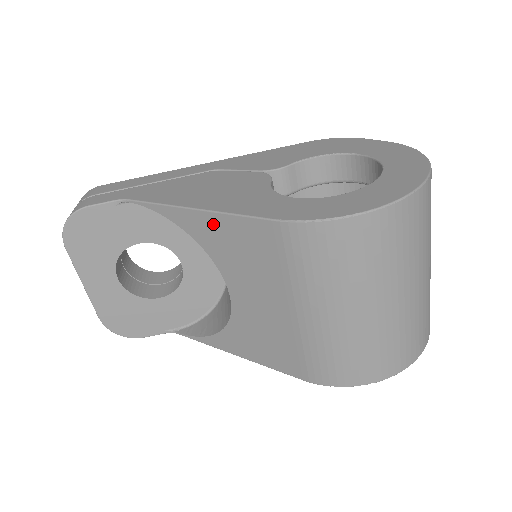
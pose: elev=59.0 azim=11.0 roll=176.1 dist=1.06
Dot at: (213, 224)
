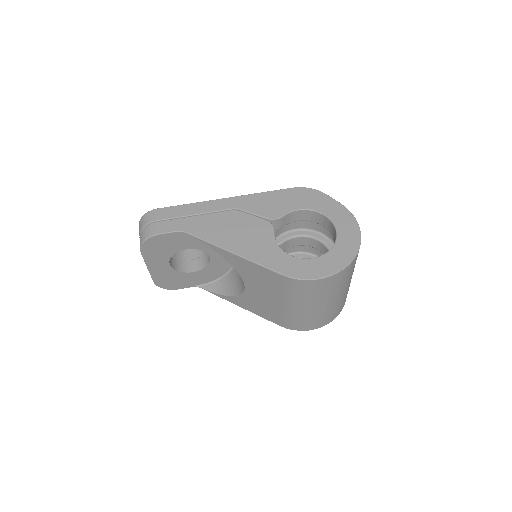
Dot at: (244, 263)
